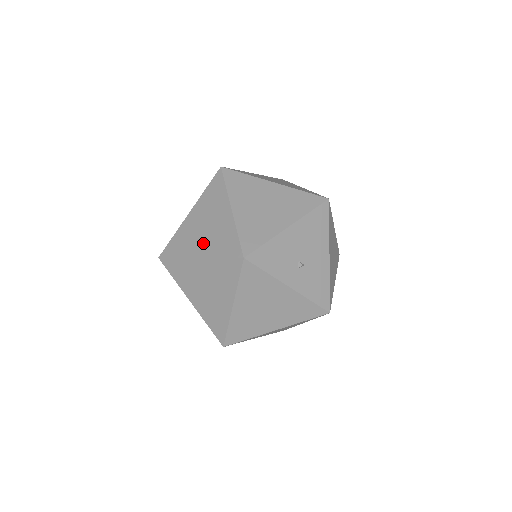
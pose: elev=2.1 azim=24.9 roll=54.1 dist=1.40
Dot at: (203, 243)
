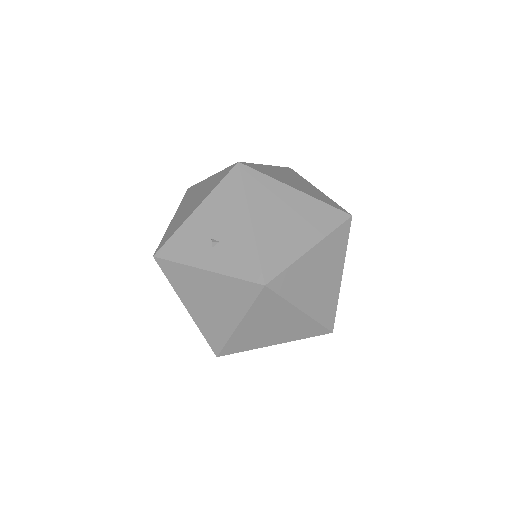
Dot at: occluded
